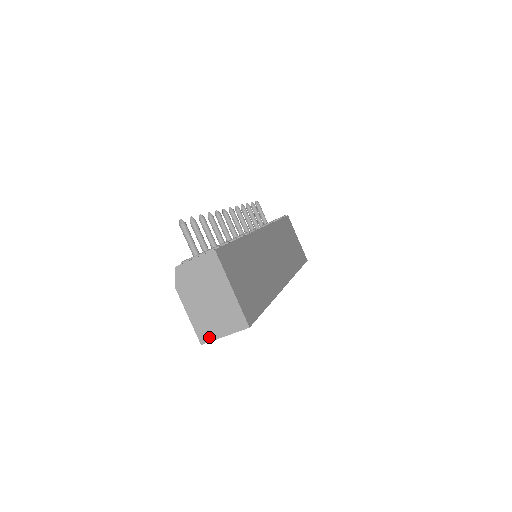
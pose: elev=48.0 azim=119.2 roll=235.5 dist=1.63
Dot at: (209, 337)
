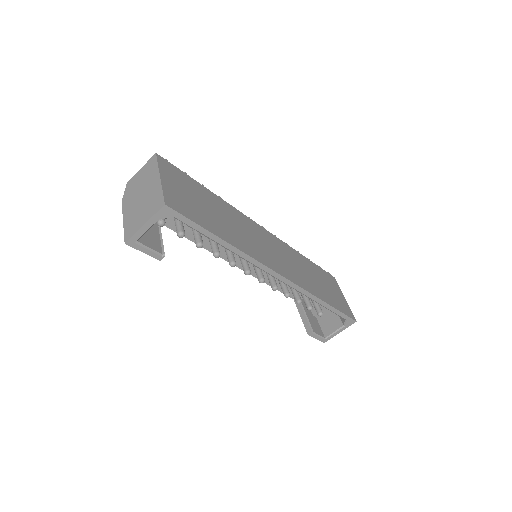
Dot at: (132, 232)
